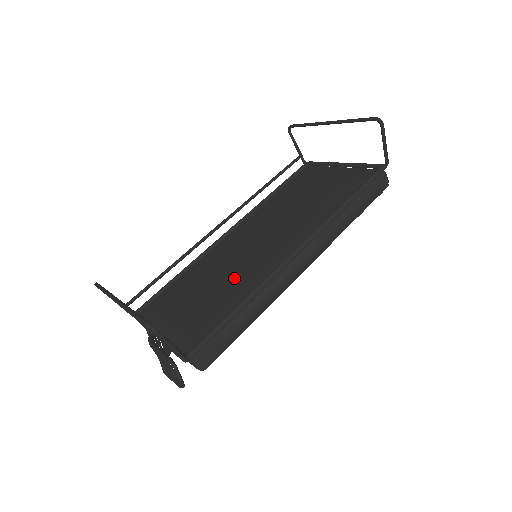
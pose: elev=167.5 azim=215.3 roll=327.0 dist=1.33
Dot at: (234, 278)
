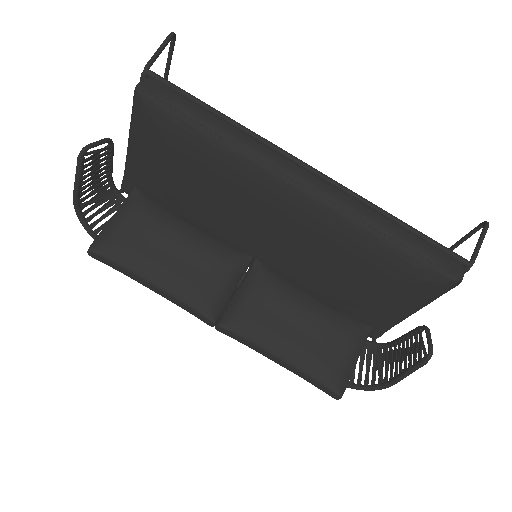
Dot at: occluded
